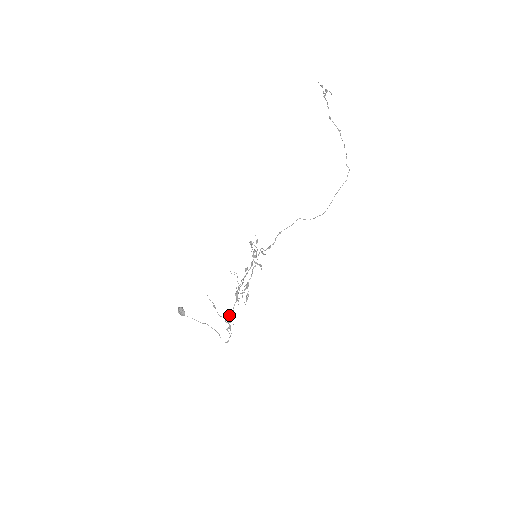
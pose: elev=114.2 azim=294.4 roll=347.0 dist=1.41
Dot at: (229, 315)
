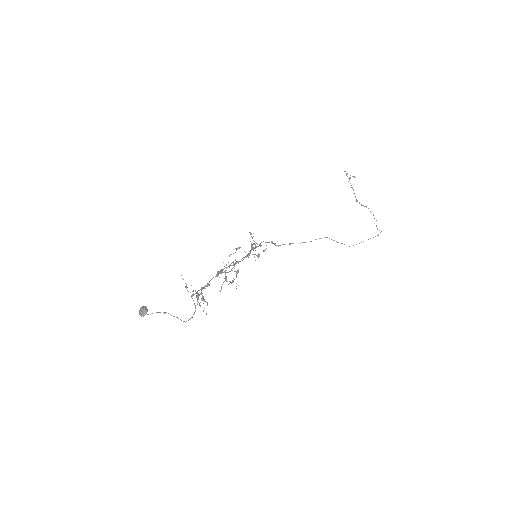
Dot at: occluded
